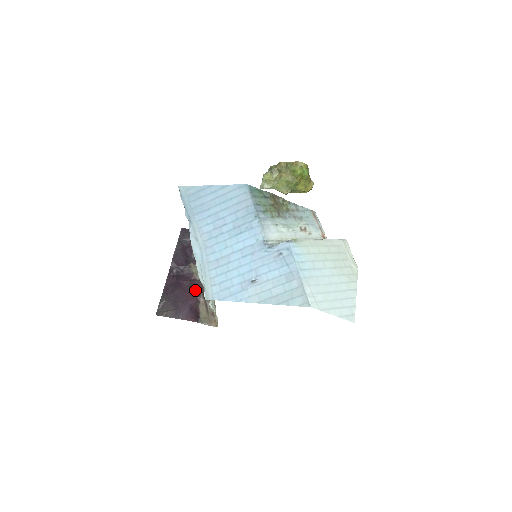
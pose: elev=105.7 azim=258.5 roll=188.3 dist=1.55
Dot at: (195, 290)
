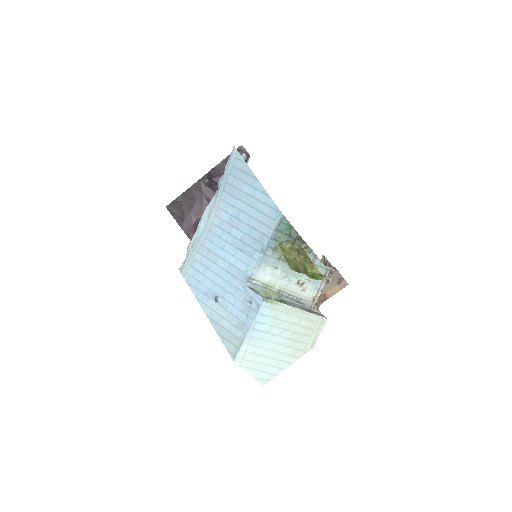
Dot at: occluded
